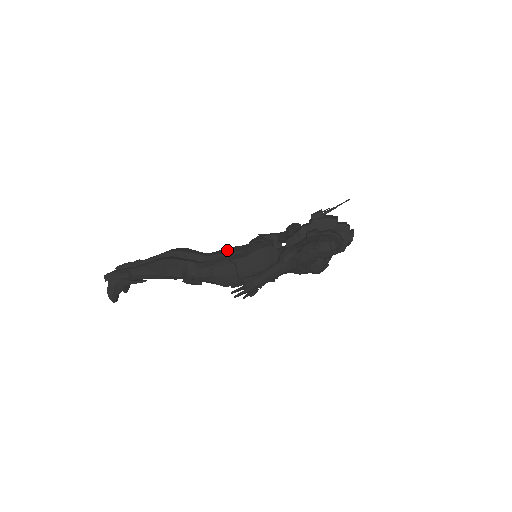
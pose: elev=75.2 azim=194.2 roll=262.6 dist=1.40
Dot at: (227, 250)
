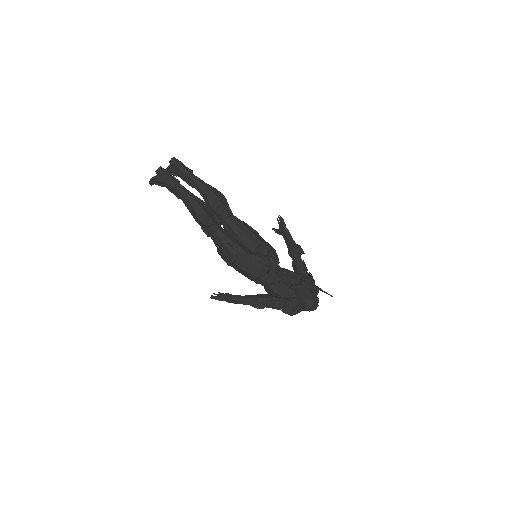
Dot at: (246, 231)
